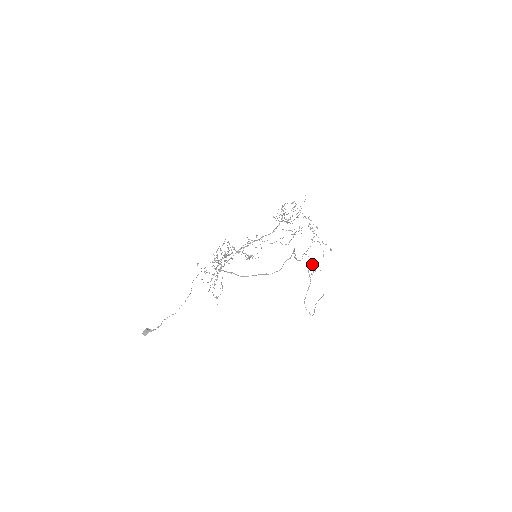
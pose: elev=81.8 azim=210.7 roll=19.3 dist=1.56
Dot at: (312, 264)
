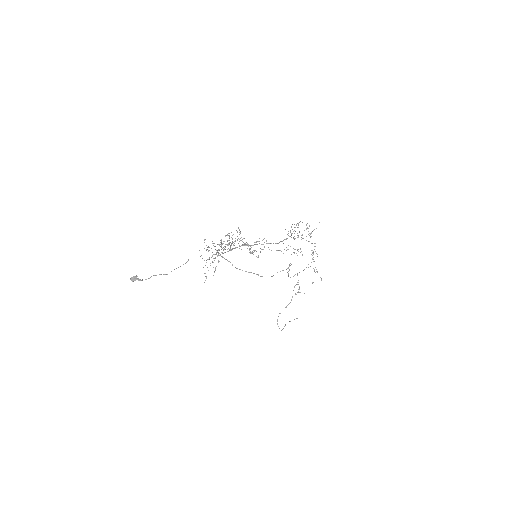
Dot at: (299, 286)
